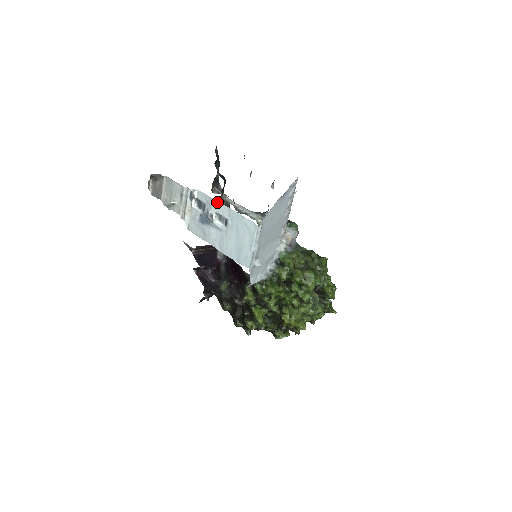
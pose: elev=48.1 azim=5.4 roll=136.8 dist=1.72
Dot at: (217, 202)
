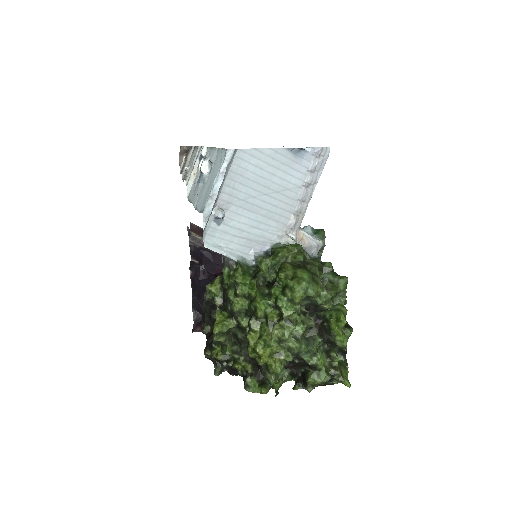
Dot at: (214, 148)
